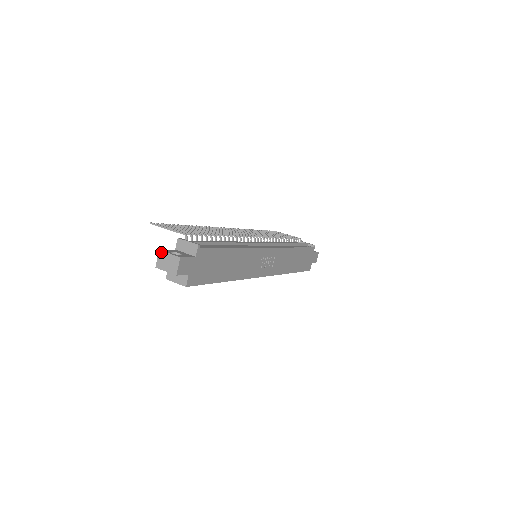
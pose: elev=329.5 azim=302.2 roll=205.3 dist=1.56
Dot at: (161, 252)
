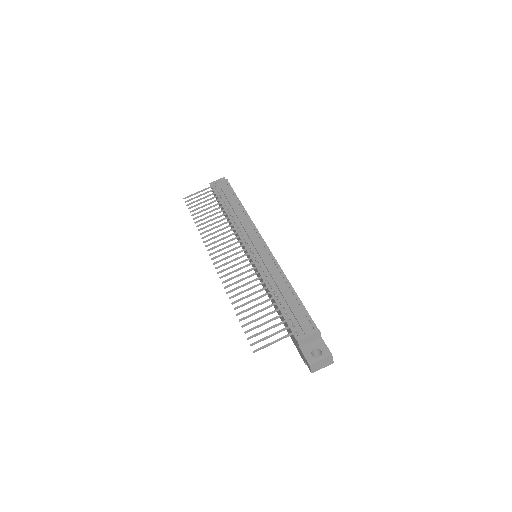
Dot at: (312, 365)
